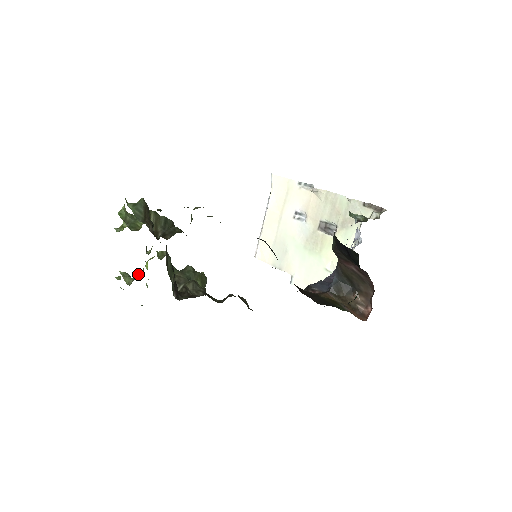
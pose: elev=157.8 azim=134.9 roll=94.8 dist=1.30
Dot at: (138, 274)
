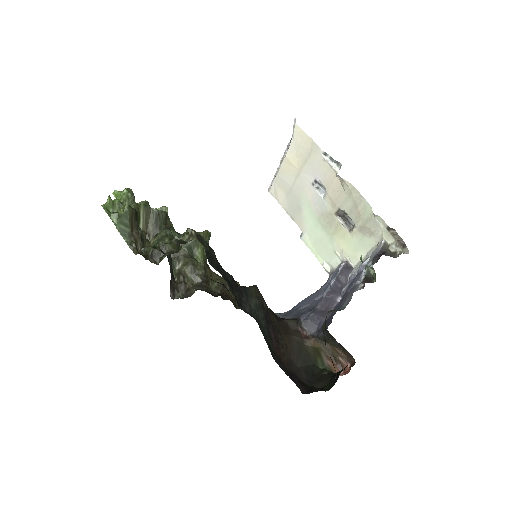
Dot at: occluded
